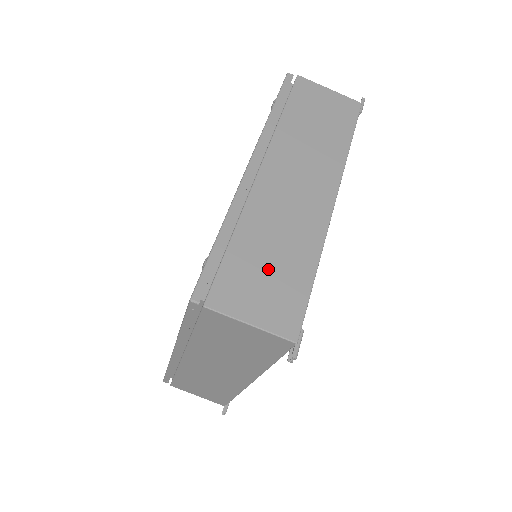
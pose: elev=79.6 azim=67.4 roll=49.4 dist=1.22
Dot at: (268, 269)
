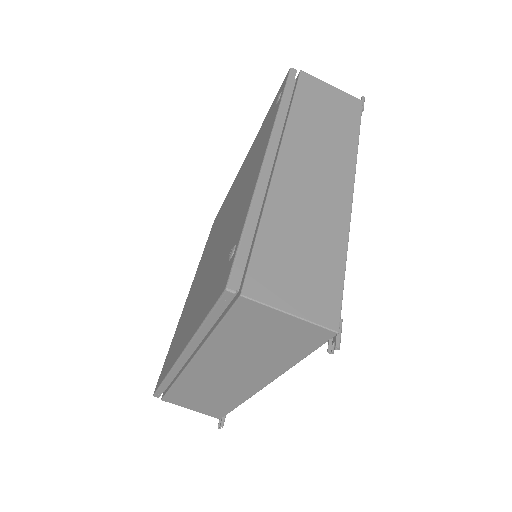
Dot at: (300, 257)
